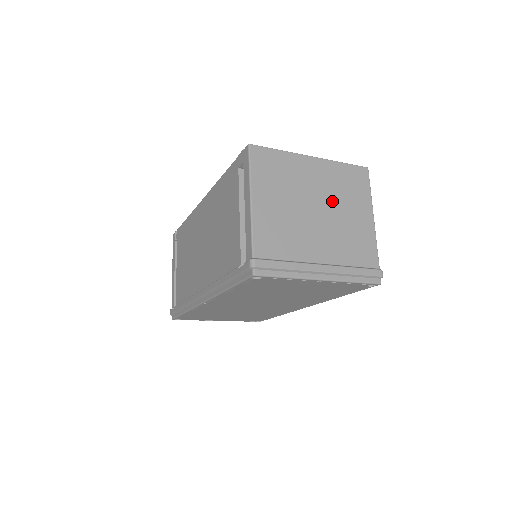
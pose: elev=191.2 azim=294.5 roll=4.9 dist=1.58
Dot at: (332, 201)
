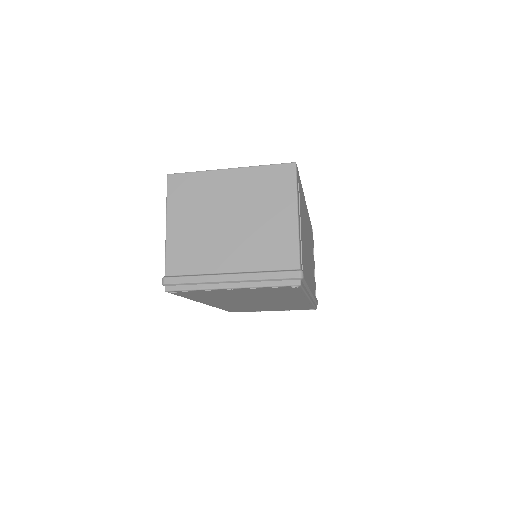
Dot at: (248, 208)
